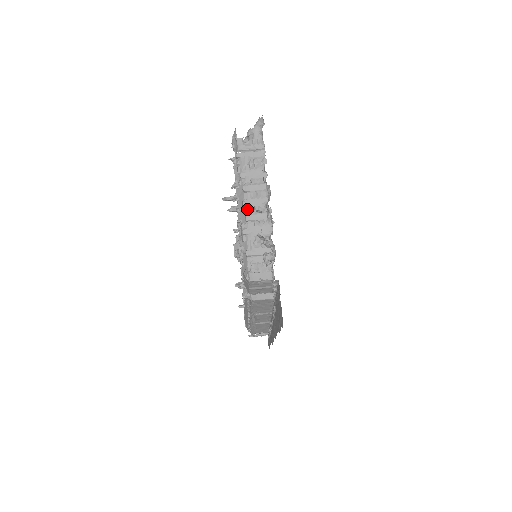
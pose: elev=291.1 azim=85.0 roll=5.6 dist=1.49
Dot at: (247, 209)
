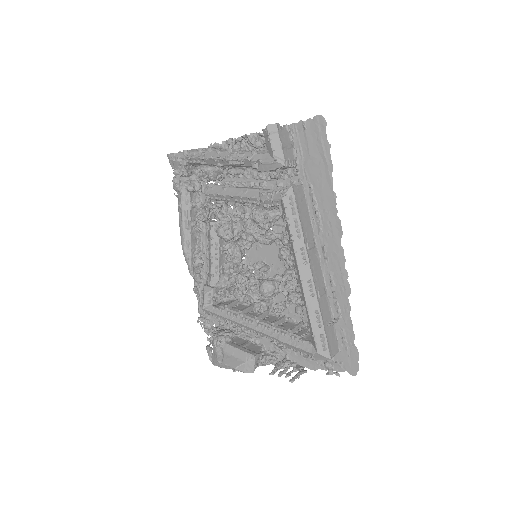
Dot at: (224, 151)
